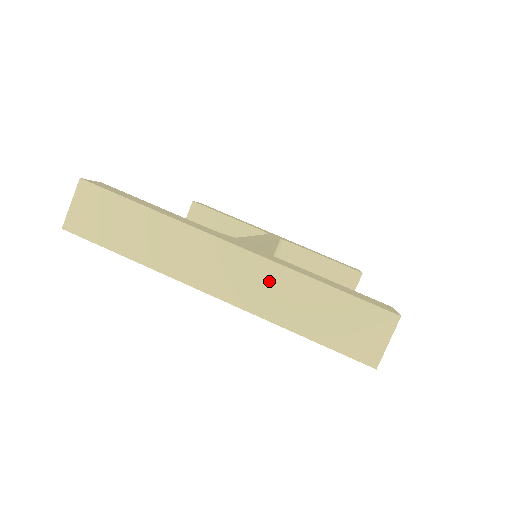
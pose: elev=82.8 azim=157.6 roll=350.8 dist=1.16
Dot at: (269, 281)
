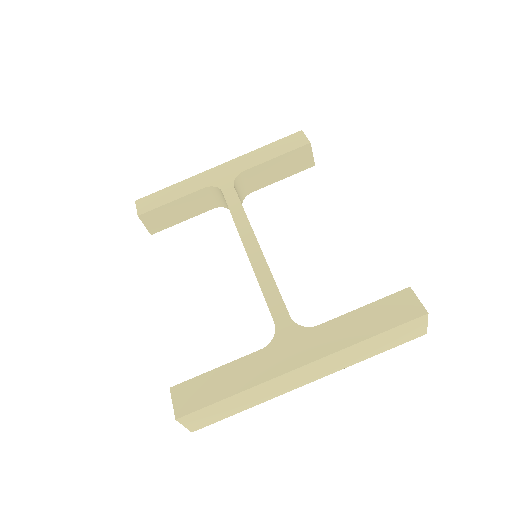
Dot at: (337, 359)
